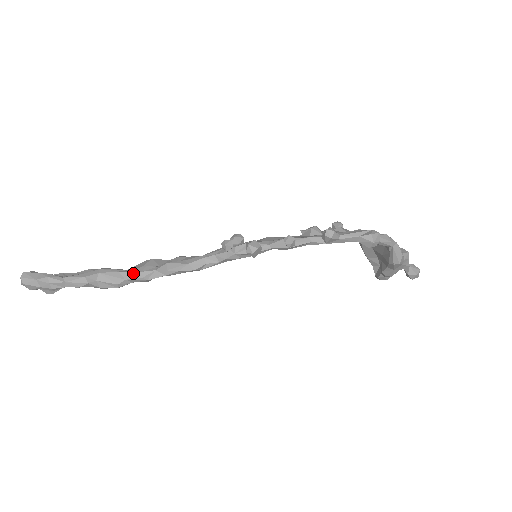
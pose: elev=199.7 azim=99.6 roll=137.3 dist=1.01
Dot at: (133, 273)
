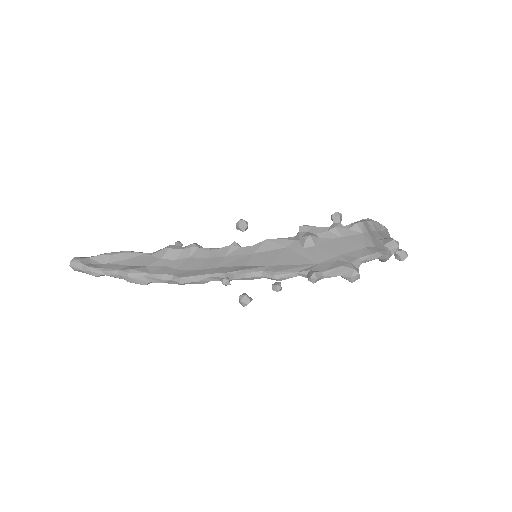
Dot at: (155, 279)
